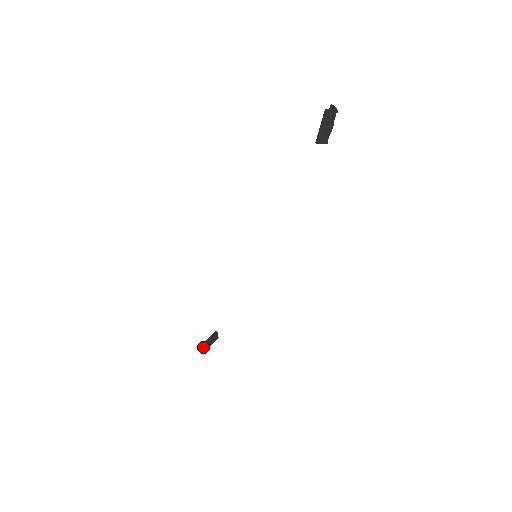
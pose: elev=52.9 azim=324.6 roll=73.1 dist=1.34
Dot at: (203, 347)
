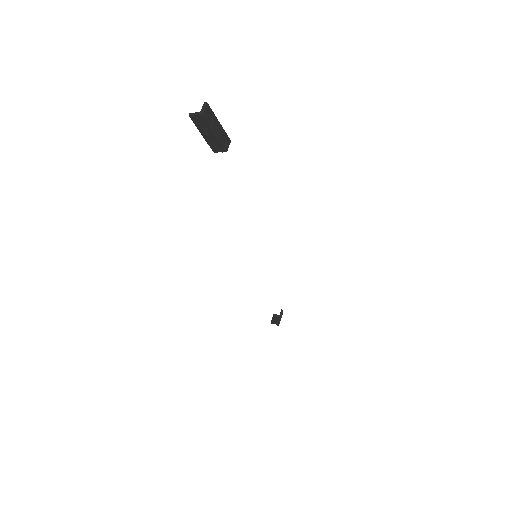
Dot at: (273, 322)
